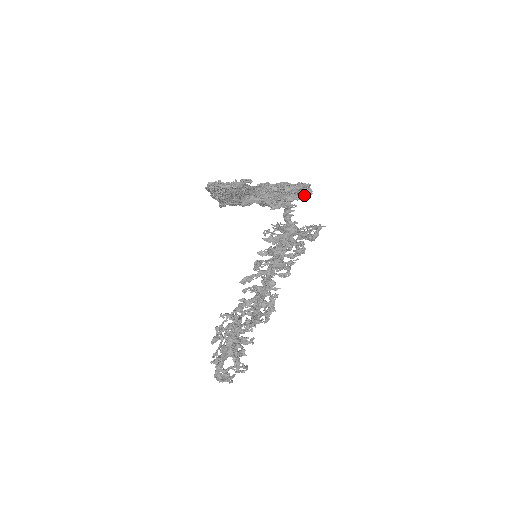
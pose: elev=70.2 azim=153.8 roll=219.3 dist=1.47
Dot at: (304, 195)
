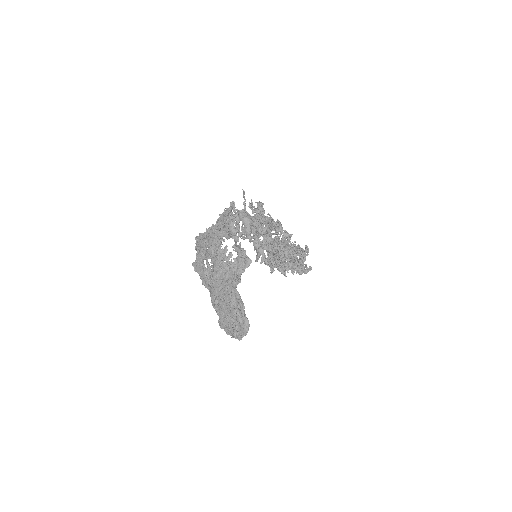
Dot at: occluded
